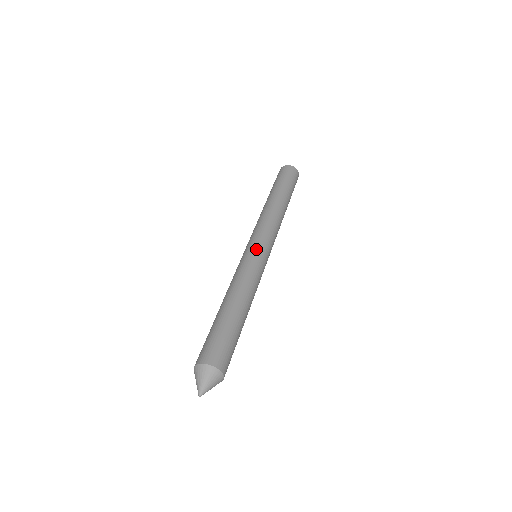
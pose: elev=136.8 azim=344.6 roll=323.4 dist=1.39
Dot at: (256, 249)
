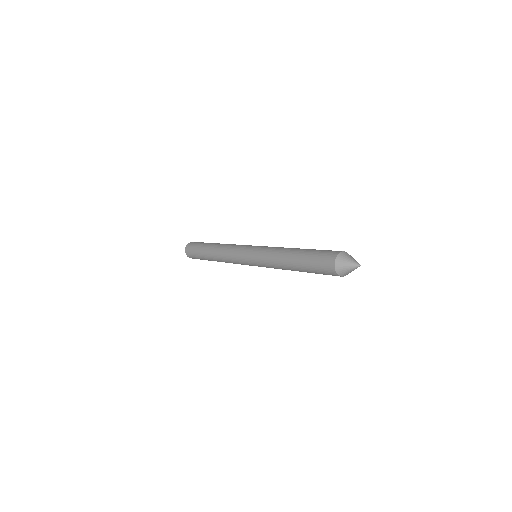
Dot at: occluded
